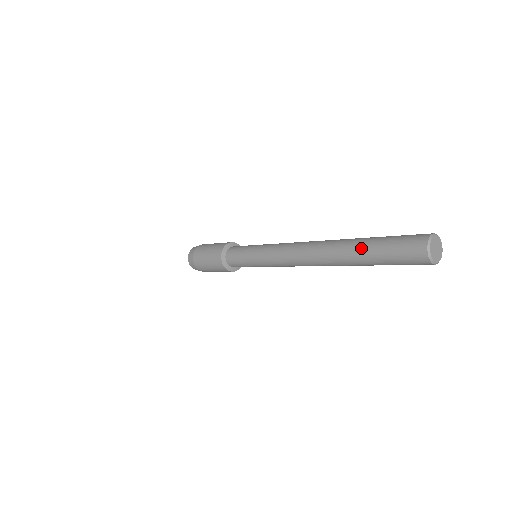
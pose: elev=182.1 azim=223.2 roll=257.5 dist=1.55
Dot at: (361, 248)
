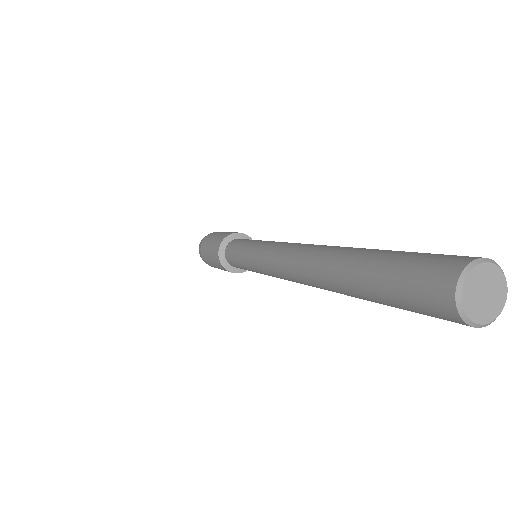
Dot at: (355, 291)
